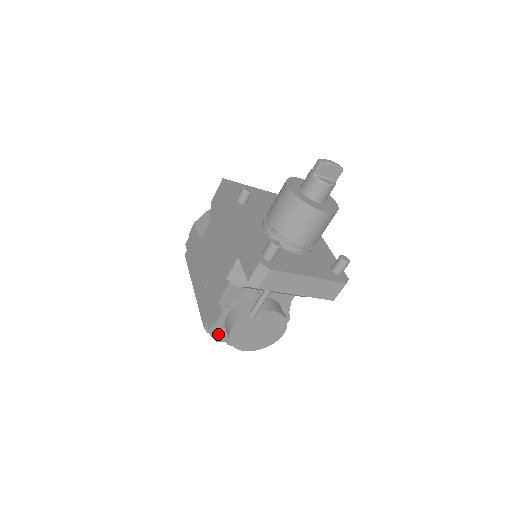
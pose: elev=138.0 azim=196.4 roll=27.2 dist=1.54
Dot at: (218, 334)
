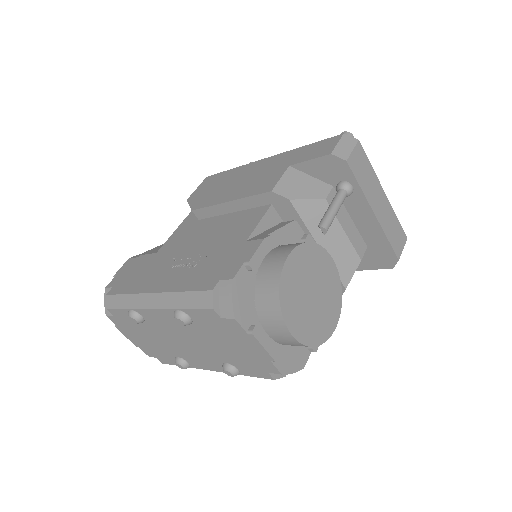
Dot at: (242, 300)
